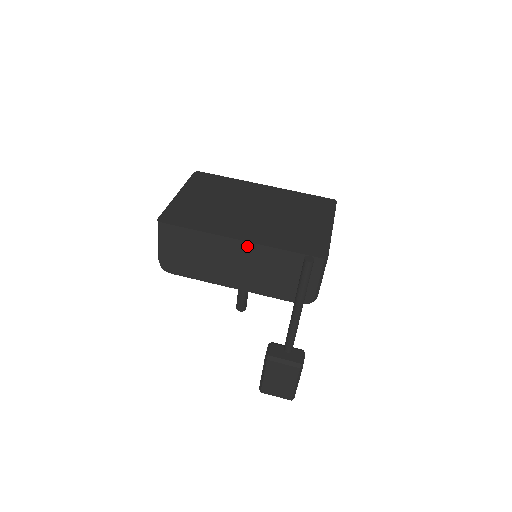
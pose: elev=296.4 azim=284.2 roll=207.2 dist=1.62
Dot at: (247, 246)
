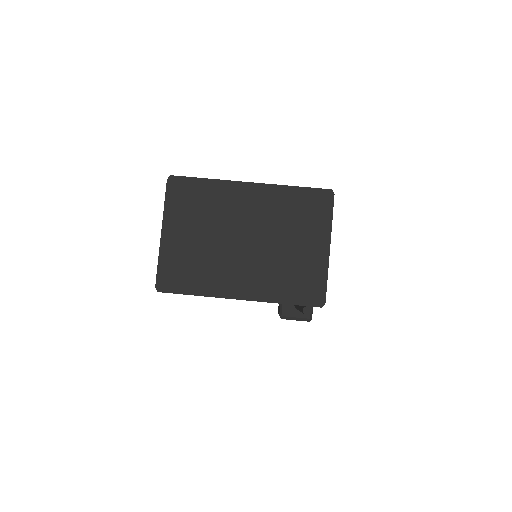
Dot at: (247, 300)
